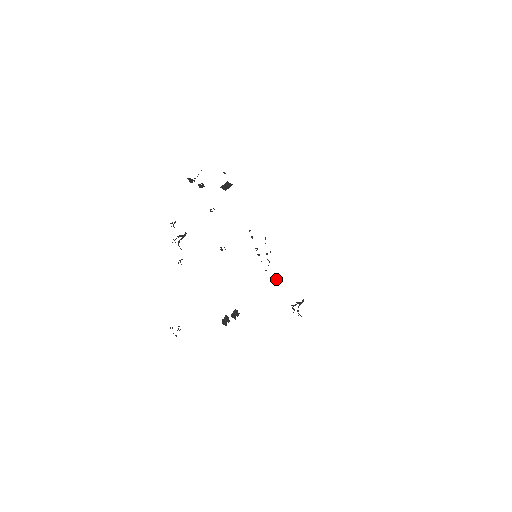
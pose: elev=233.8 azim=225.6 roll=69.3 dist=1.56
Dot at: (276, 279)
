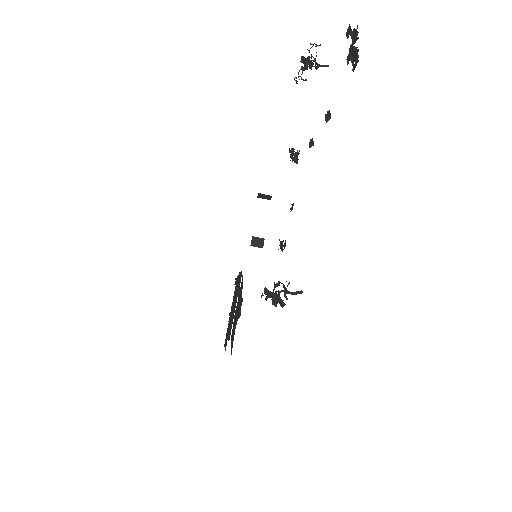
Dot at: occluded
